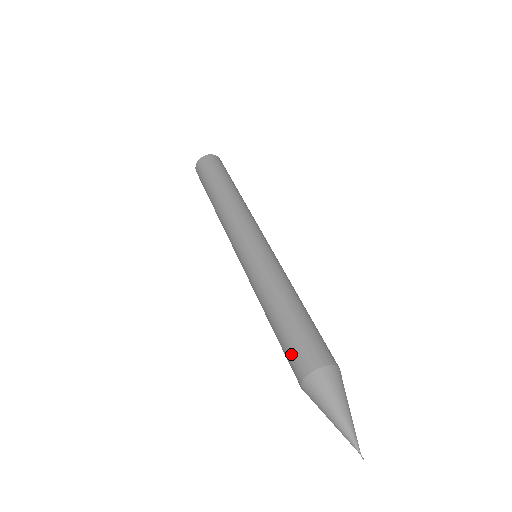
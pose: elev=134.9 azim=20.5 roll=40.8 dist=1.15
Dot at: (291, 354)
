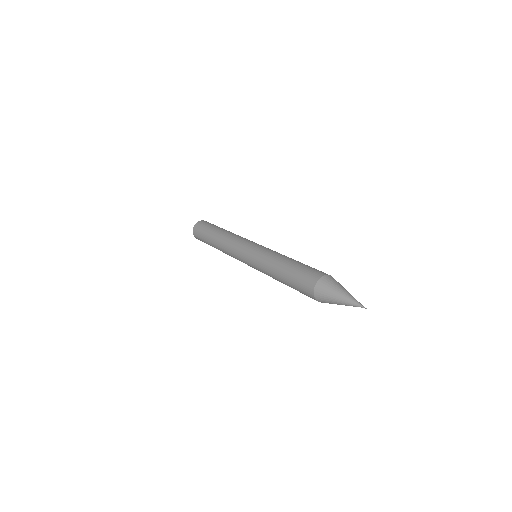
Dot at: (305, 274)
